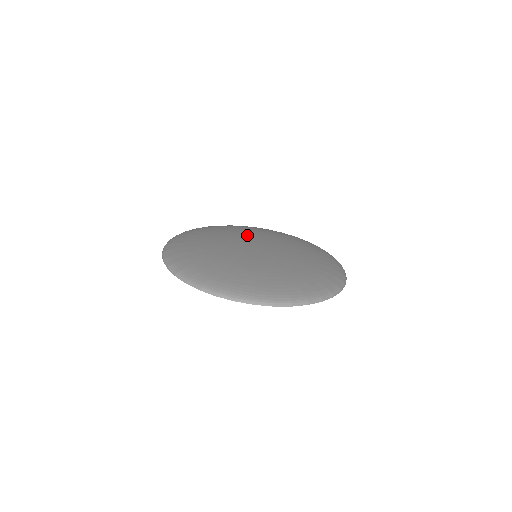
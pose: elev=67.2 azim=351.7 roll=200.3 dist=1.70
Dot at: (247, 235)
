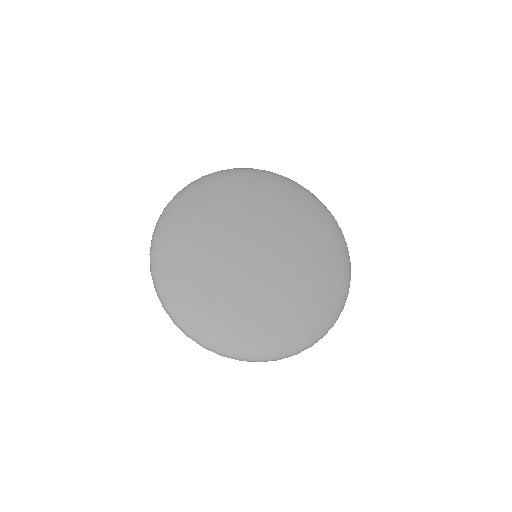
Dot at: (282, 226)
